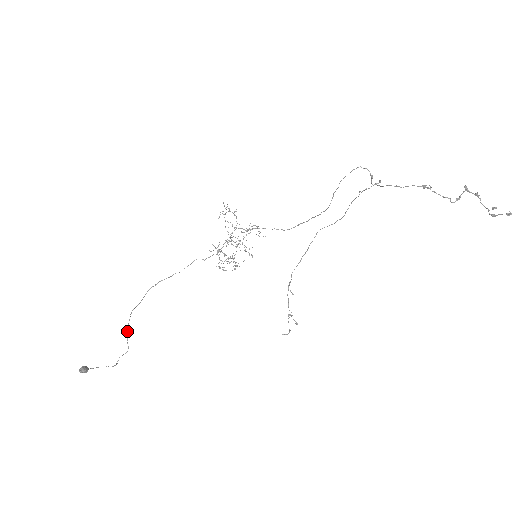
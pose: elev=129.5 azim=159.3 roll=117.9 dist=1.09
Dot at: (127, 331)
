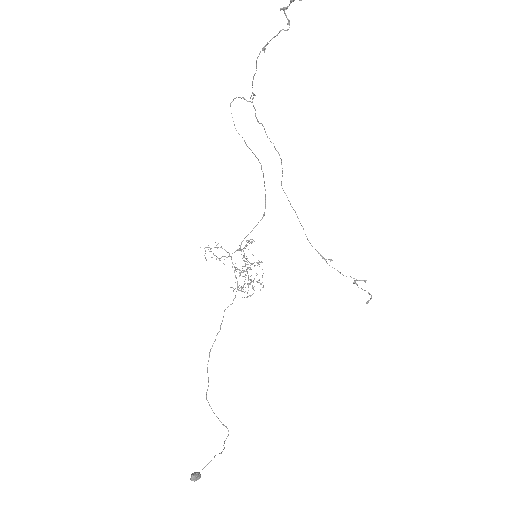
Dot at: occluded
